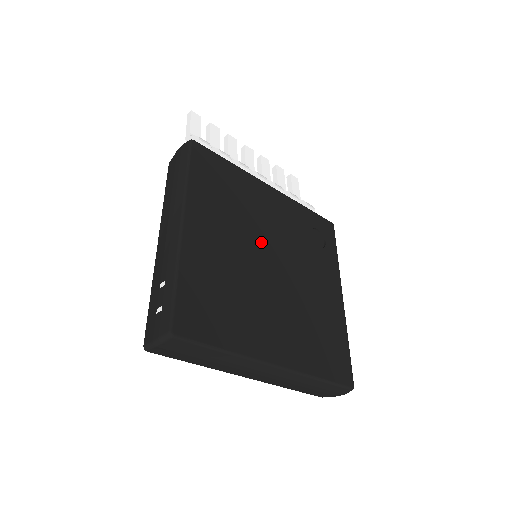
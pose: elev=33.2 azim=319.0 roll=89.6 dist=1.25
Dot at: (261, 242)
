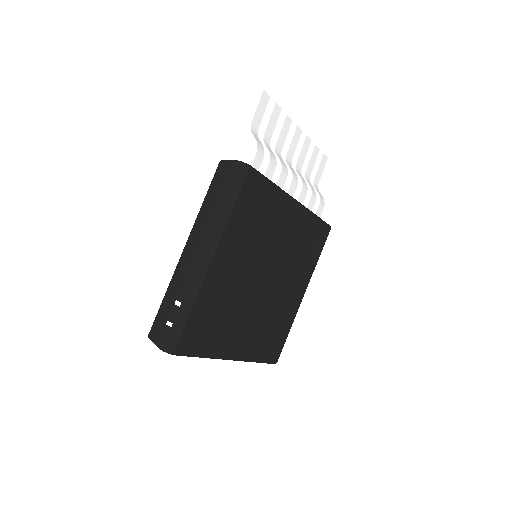
Dot at: (265, 262)
